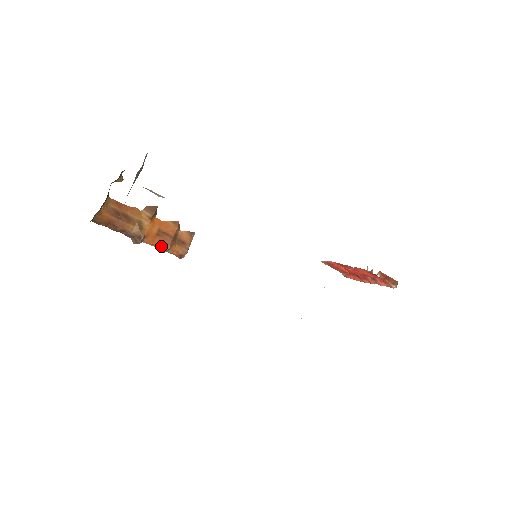
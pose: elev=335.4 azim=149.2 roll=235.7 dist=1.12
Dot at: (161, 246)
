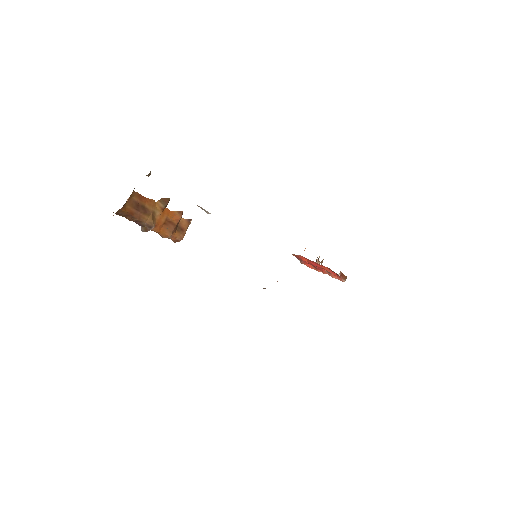
Dot at: (165, 234)
